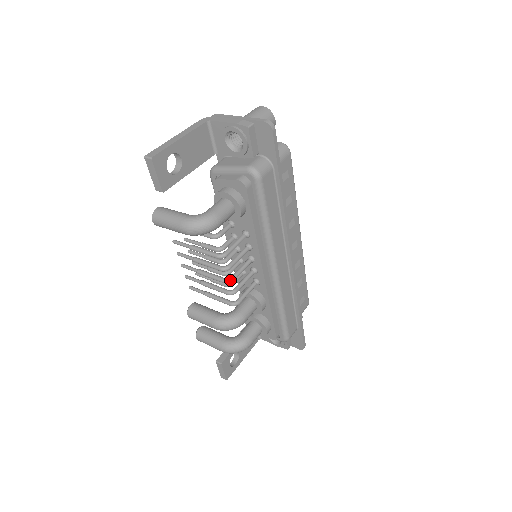
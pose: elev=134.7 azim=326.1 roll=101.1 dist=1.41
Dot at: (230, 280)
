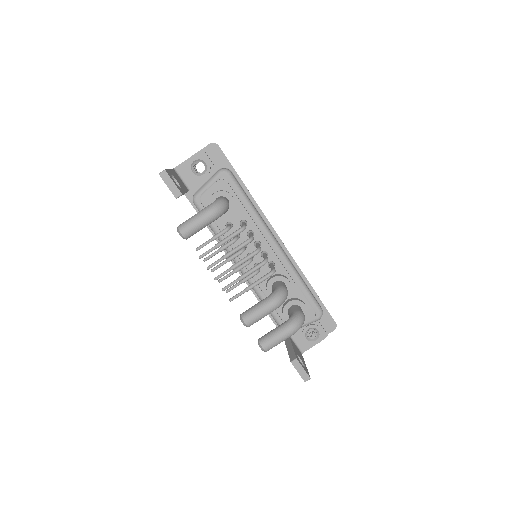
Dot at: (259, 248)
